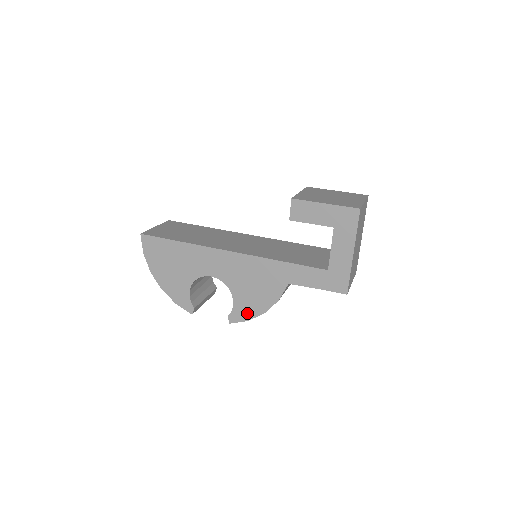
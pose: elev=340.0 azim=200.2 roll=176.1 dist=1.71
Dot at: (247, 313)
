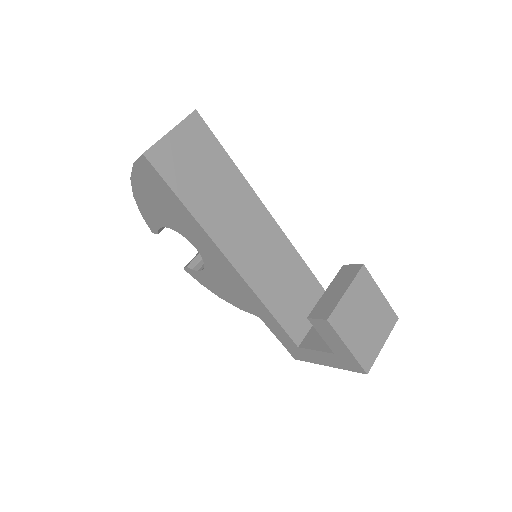
Dot at: (206, 284)
